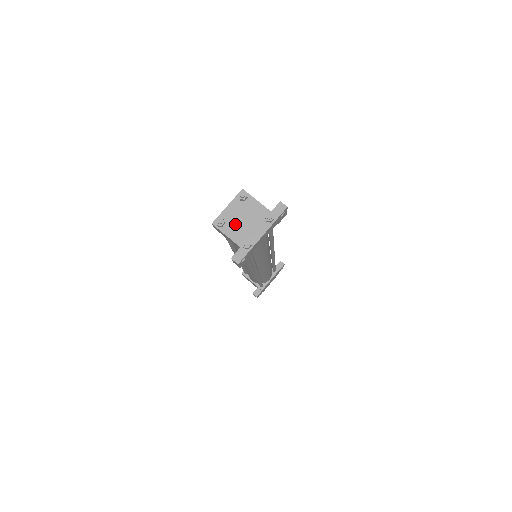
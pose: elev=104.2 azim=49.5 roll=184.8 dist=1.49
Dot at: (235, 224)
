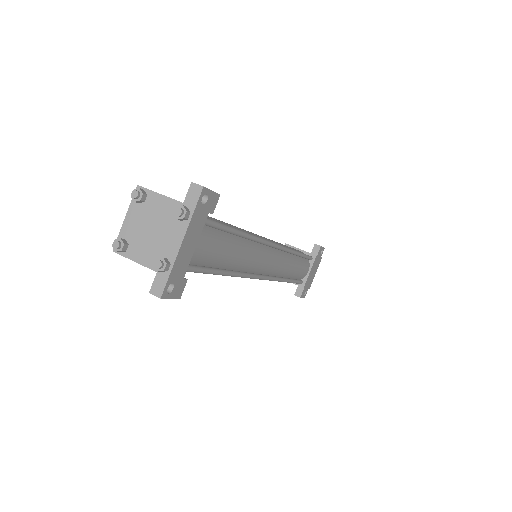
Dot at: (141, 240)
